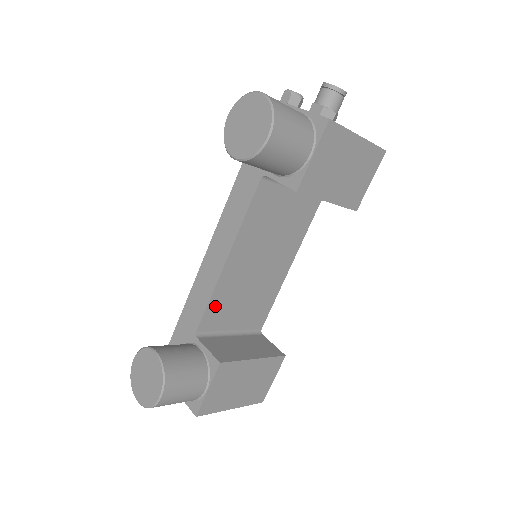
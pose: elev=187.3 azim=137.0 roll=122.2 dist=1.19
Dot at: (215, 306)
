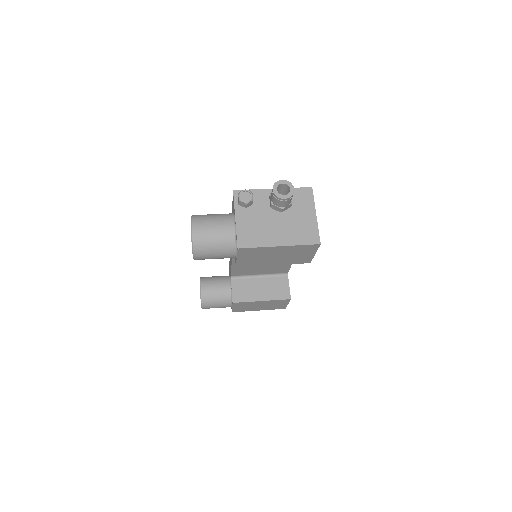
Dot at: (238, 269)
